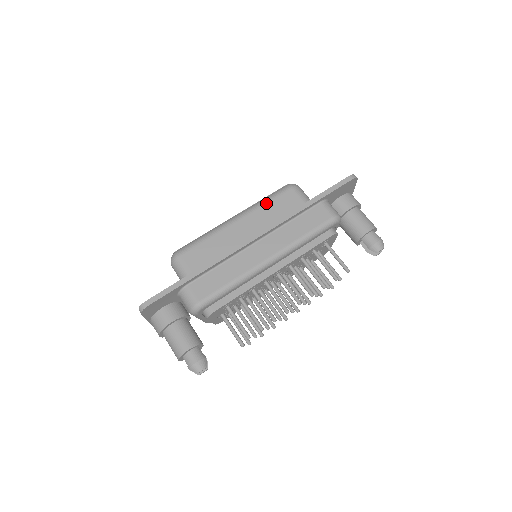
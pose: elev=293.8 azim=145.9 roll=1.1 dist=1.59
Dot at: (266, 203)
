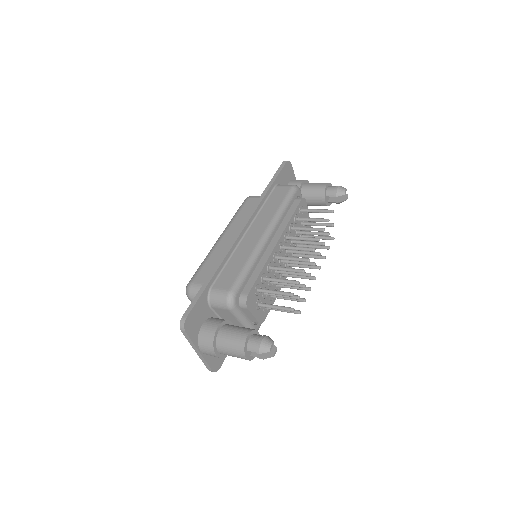
Dot at: (236, 216)
